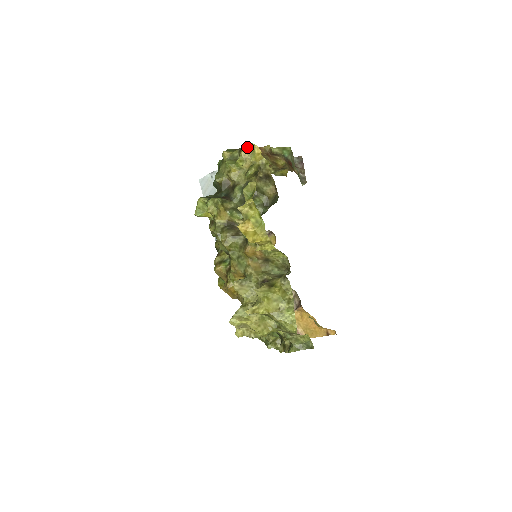
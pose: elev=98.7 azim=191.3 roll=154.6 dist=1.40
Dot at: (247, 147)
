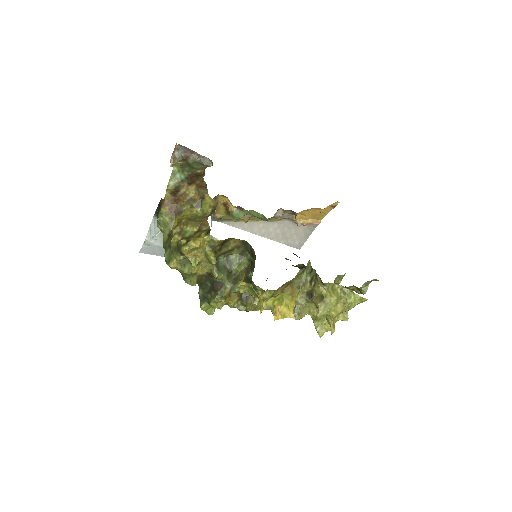
Dot at: (187, 252)
